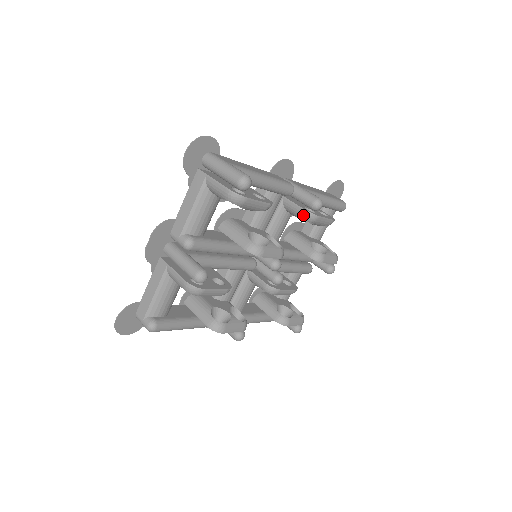
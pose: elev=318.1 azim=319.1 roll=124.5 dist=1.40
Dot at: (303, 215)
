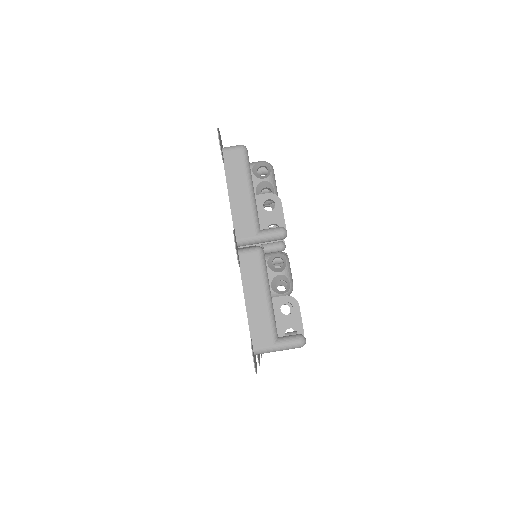
Dot at: occluded
